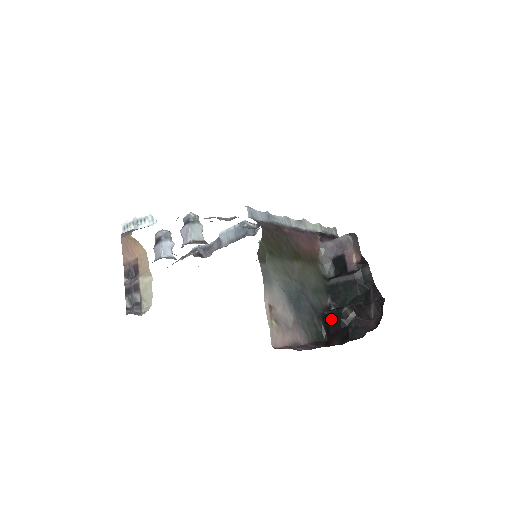
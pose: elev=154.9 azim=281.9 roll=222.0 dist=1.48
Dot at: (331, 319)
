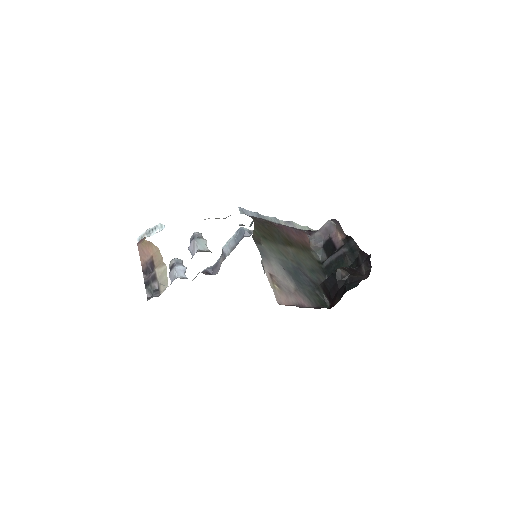
Dot at: (329, 284)
